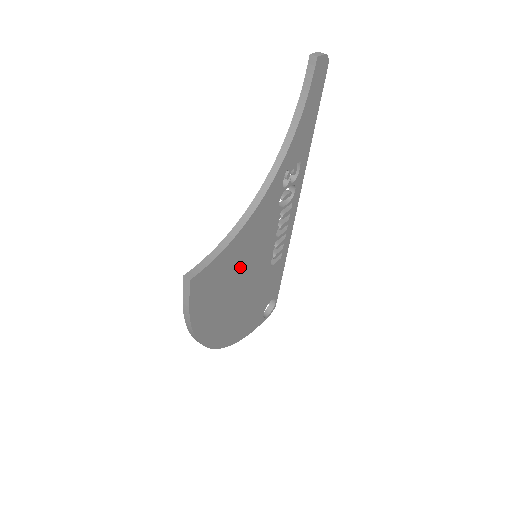
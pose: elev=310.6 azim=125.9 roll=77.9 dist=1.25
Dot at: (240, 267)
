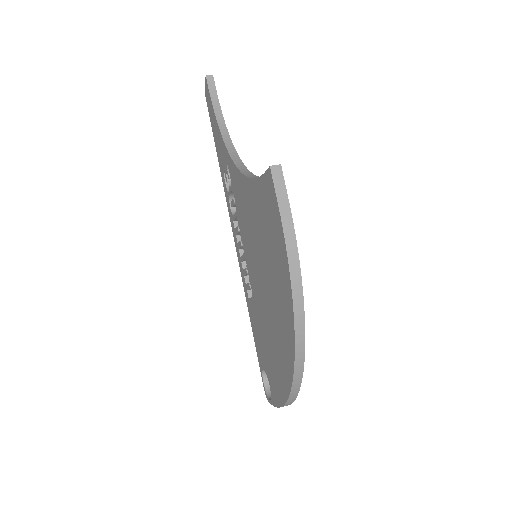
Dot at: occluded
